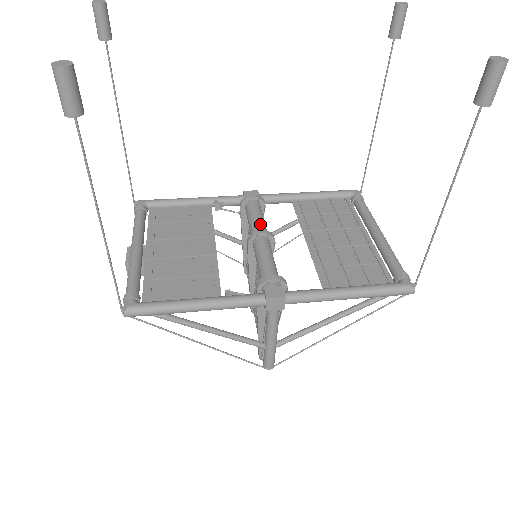
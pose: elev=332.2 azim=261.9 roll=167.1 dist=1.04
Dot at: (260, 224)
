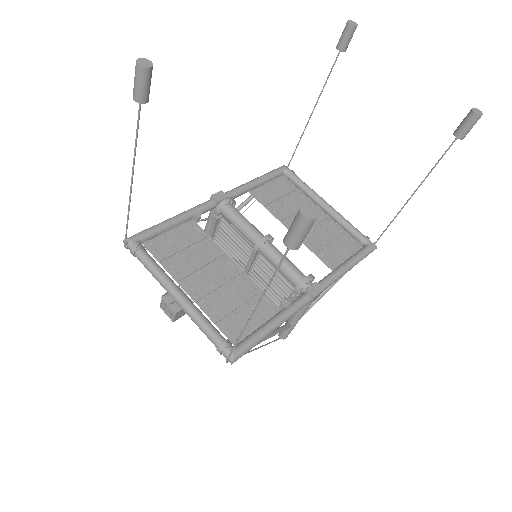
Dot at: (254, 228)
